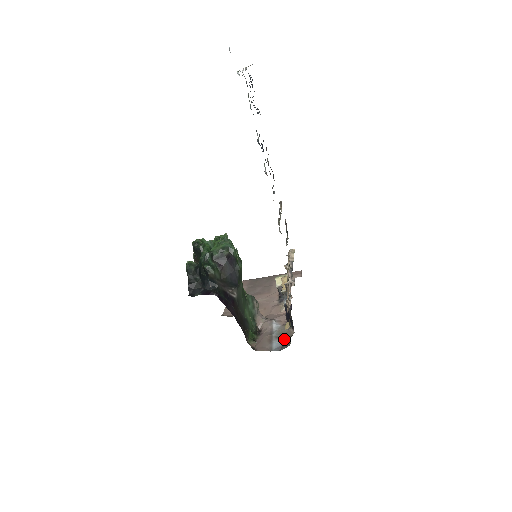
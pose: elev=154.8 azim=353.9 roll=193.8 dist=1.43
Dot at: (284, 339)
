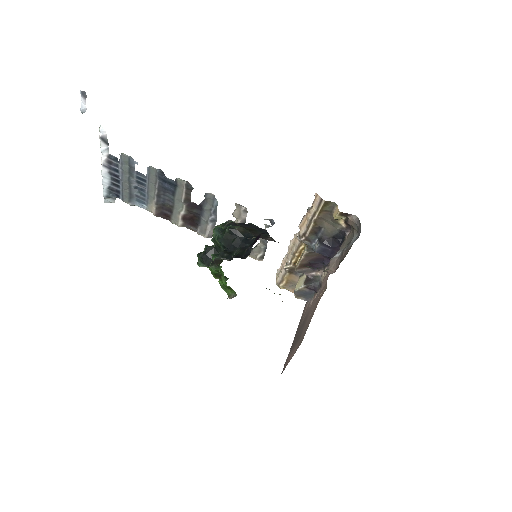
Dot at: (353, 237)
